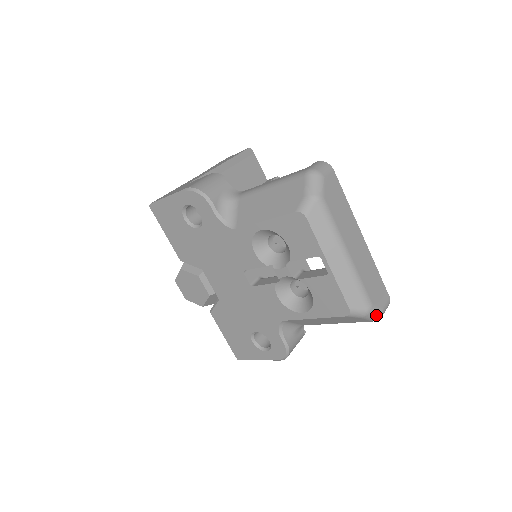
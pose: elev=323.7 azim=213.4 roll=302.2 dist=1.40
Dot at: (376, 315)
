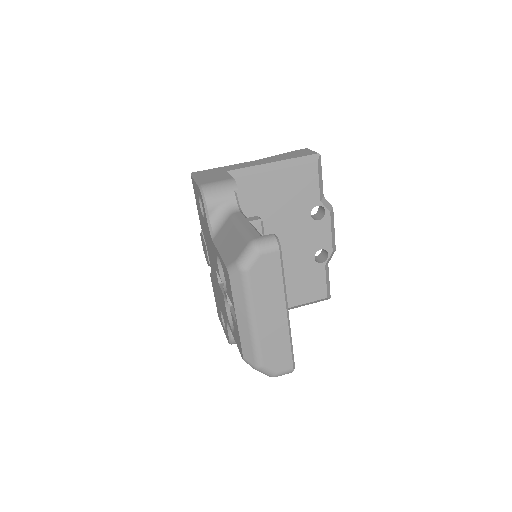
Dot at: (267, 374)
